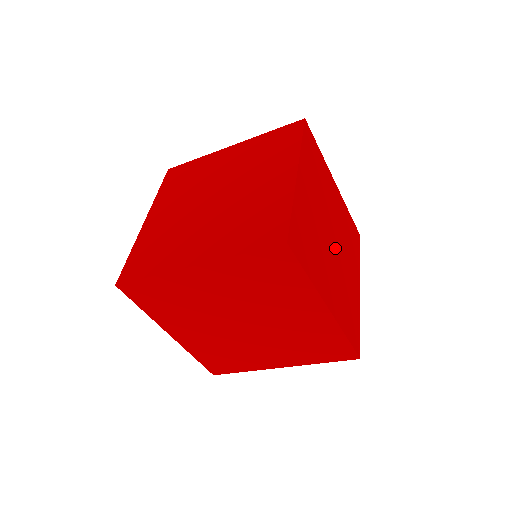
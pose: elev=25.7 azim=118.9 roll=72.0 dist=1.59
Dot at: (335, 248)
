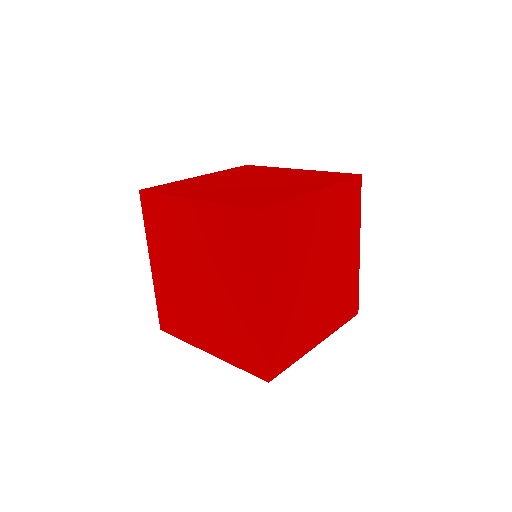
Dot at: (323, 275)
